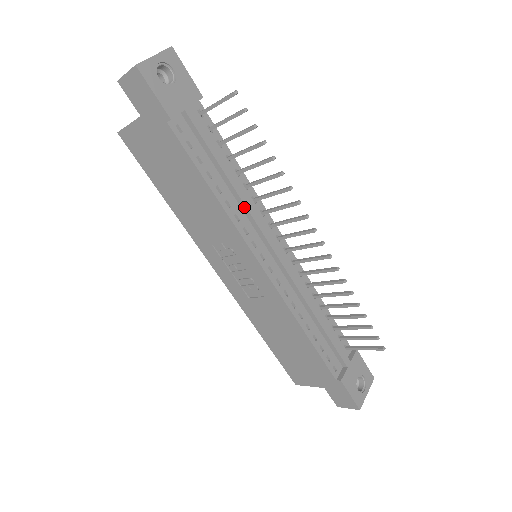
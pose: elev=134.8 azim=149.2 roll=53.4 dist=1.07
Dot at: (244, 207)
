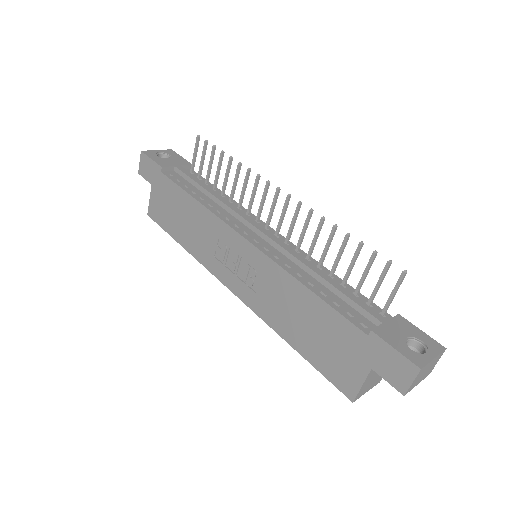
Dot at: (225, 206)
